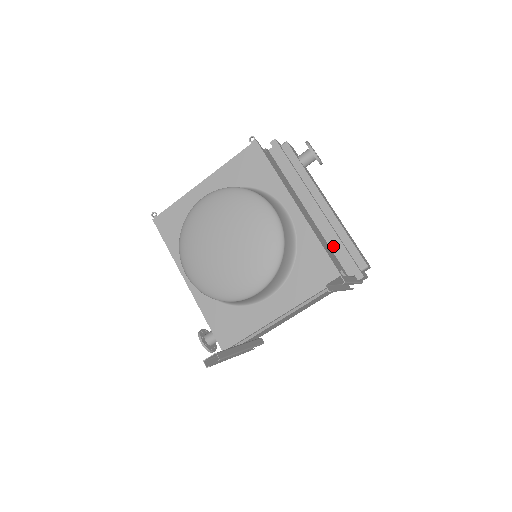
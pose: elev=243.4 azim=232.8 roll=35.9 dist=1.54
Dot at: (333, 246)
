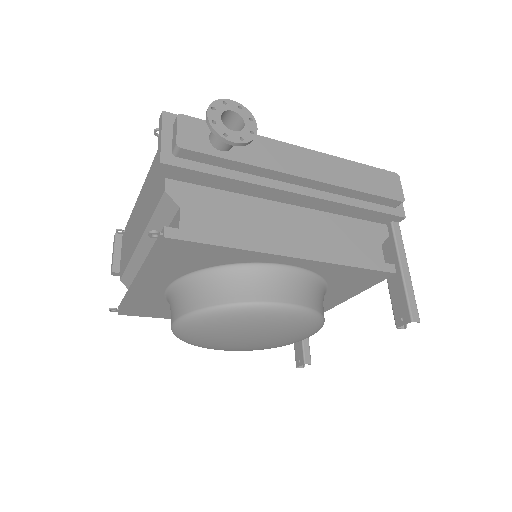
Dot at: (349, 214)
